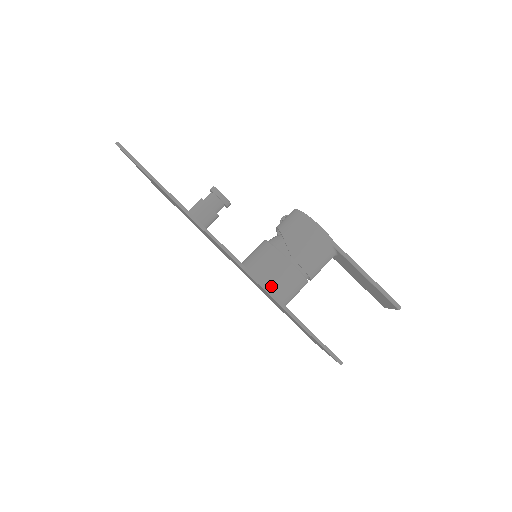
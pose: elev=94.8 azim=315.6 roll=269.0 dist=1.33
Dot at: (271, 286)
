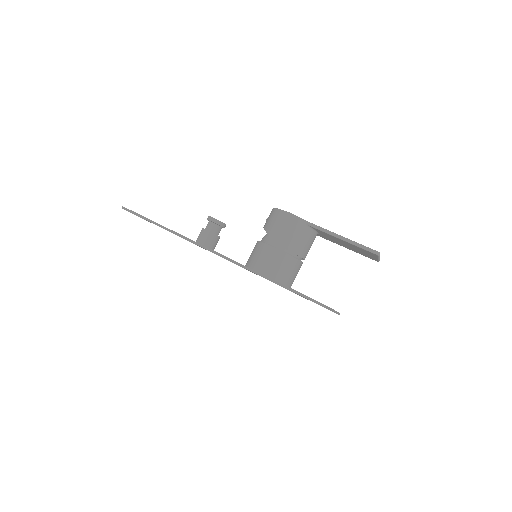
Dot at: (268, 272)
